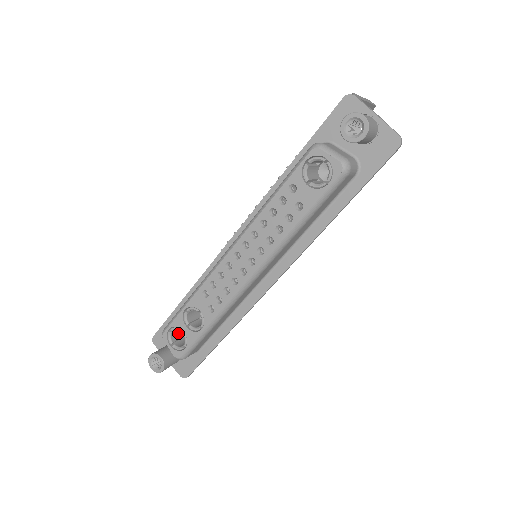
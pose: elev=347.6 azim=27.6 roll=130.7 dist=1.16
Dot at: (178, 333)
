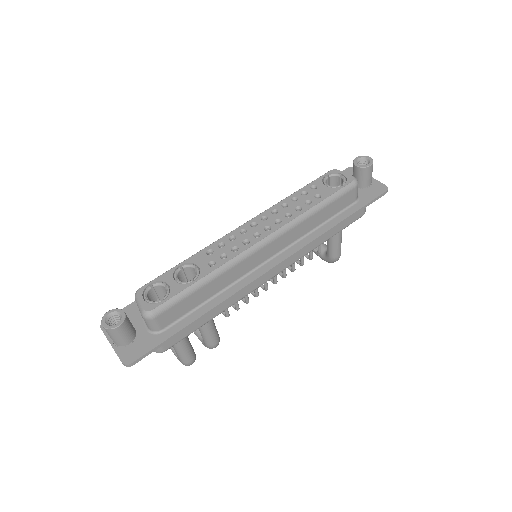
Dot at: occluded
